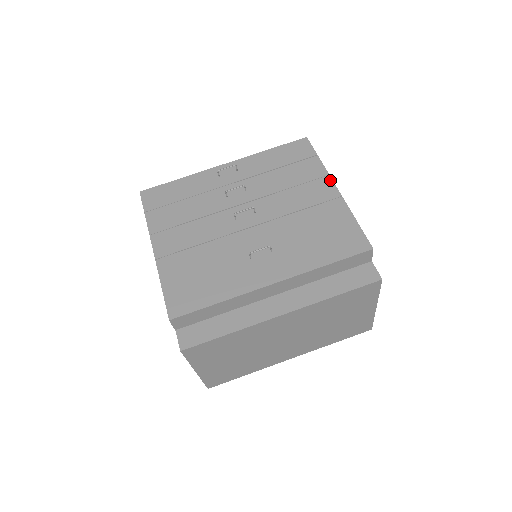
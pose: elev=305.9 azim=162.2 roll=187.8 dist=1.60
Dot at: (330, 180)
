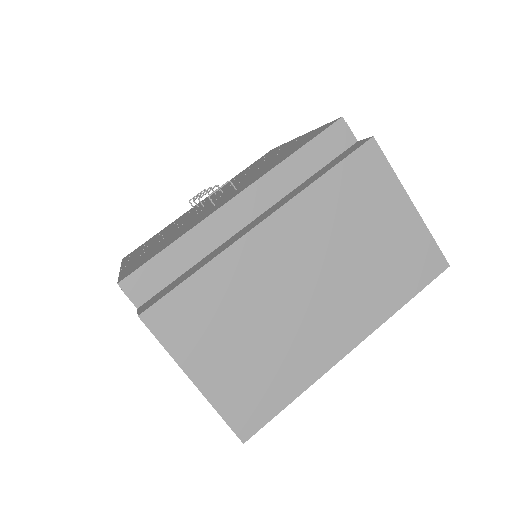
Dot at: (294, 139)
